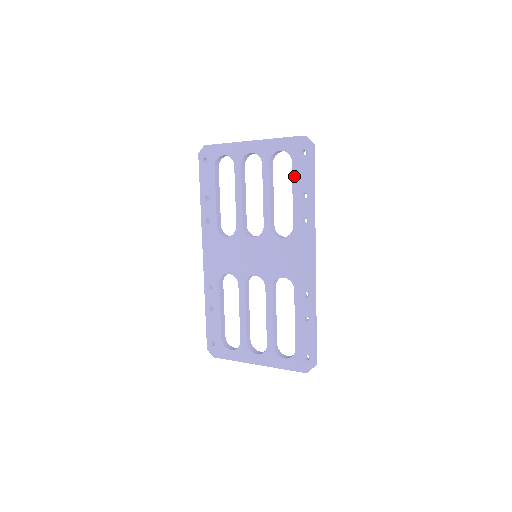
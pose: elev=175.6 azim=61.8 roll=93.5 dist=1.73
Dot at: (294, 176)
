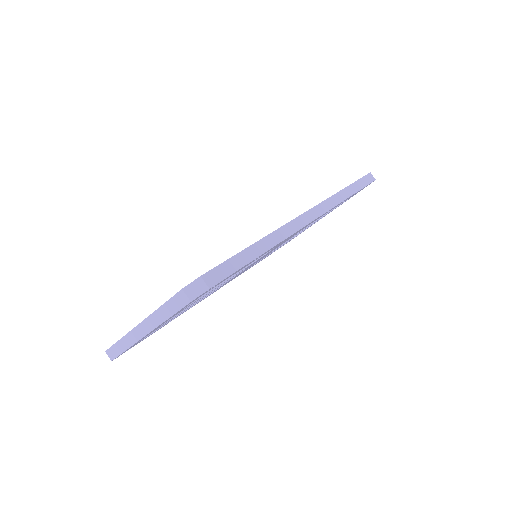
Dot at: occluded
